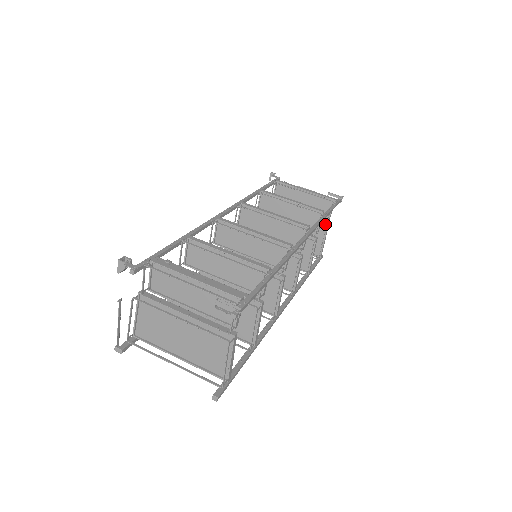
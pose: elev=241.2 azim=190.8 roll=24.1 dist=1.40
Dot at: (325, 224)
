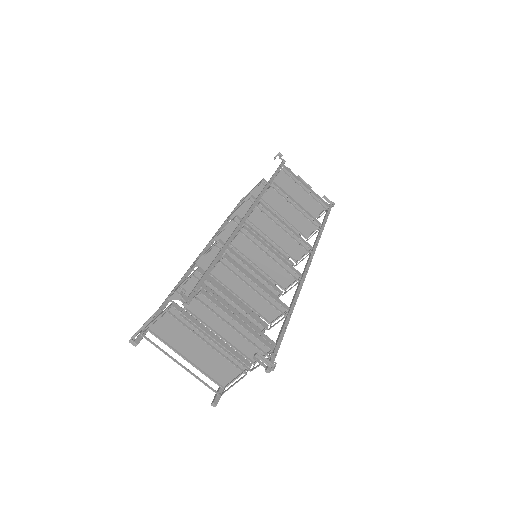
Dot at: occluded
